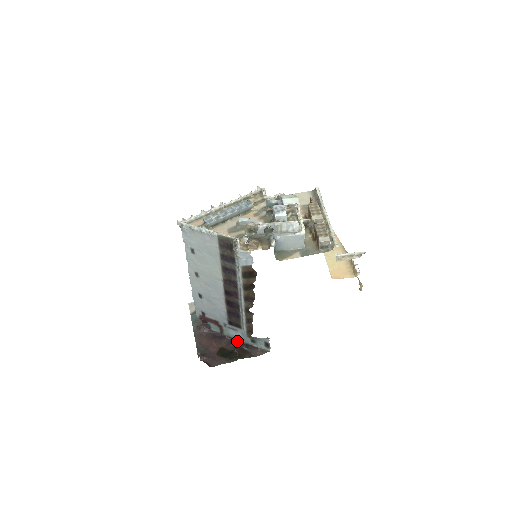
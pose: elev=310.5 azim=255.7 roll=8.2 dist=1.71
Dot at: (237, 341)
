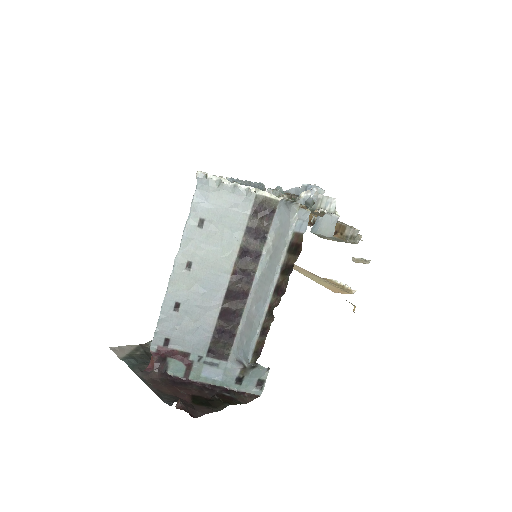
Dot at: (211, 386)
